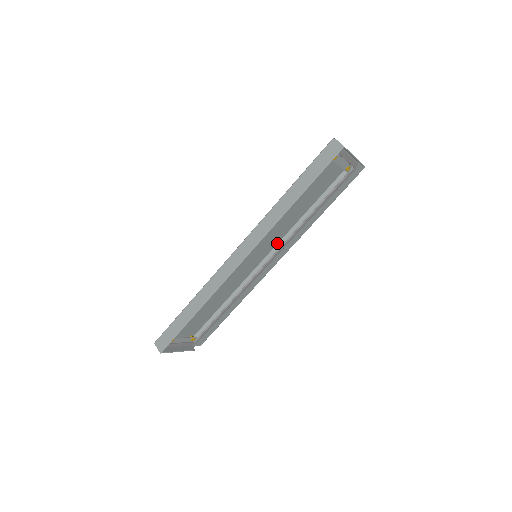
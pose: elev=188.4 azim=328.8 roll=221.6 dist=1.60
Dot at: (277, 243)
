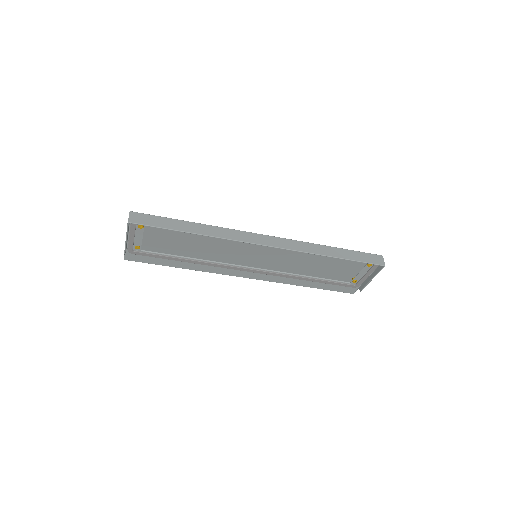
Dot at: (261, 268)
